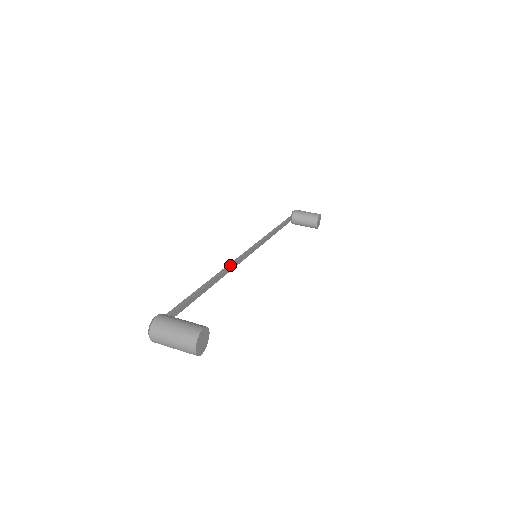
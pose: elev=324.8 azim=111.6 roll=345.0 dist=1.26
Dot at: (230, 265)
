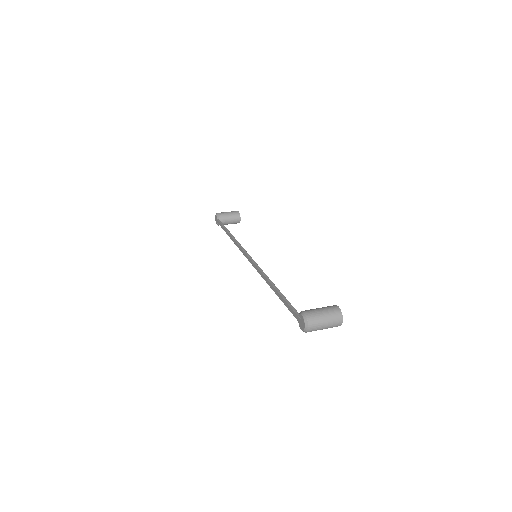
Dot at: (260, 268)
